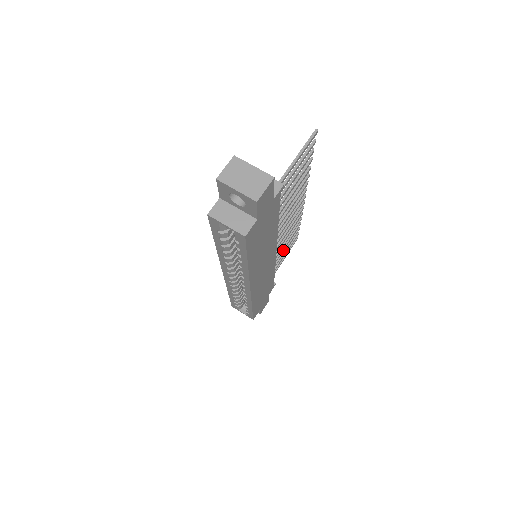
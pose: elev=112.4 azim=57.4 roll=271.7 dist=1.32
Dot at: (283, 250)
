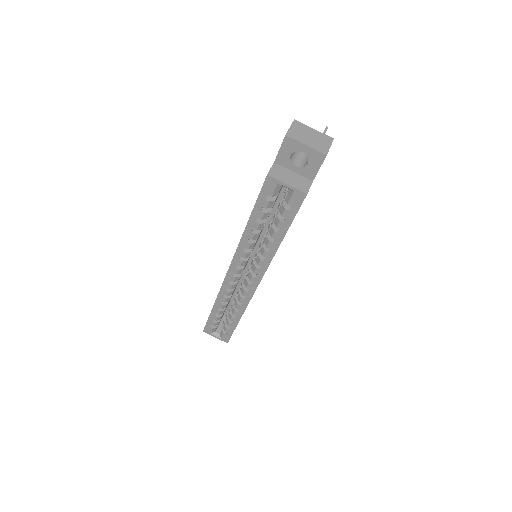
Dot at: occluded
